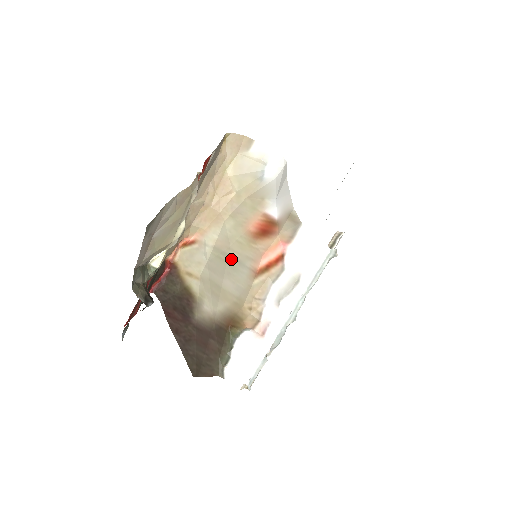
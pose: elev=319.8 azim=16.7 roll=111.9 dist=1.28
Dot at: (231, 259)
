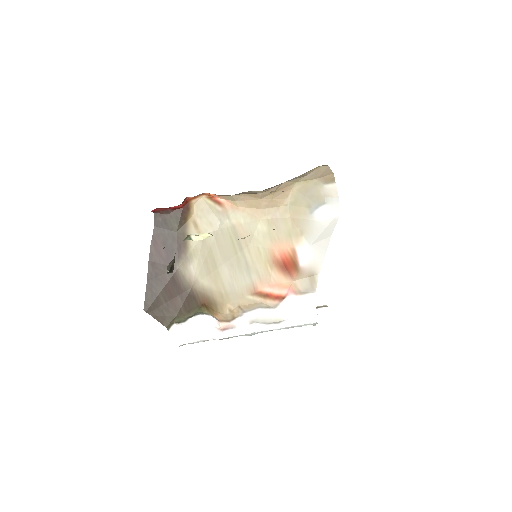
Dot at: (243, 256)
